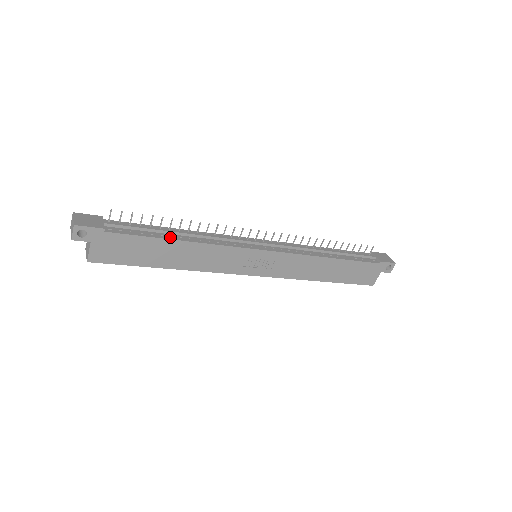
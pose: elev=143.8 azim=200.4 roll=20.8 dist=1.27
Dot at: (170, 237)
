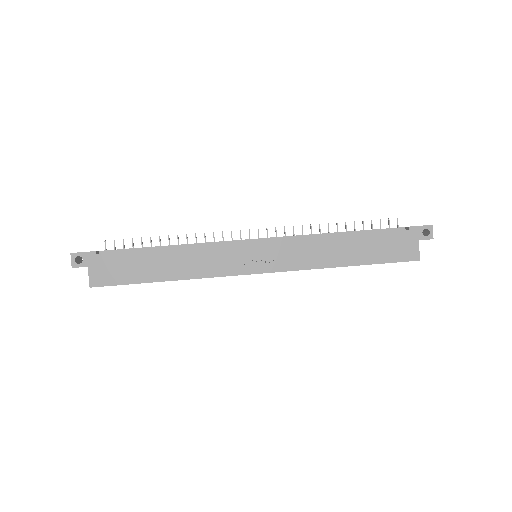
Dot at: (157, 249)
